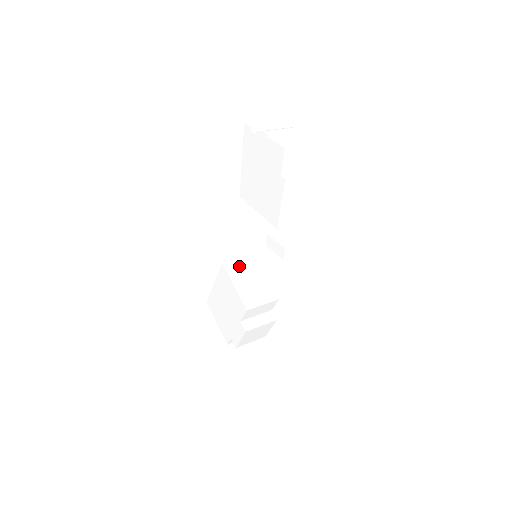
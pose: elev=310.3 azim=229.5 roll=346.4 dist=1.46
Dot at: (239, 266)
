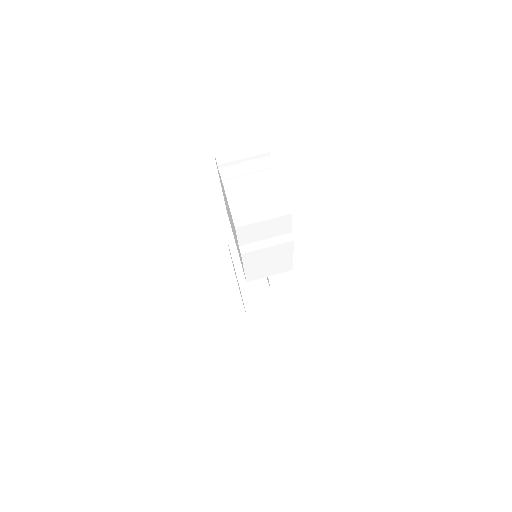
Dot at: occluded
